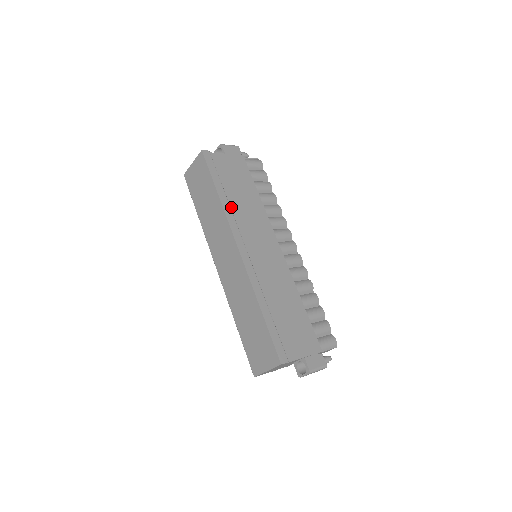
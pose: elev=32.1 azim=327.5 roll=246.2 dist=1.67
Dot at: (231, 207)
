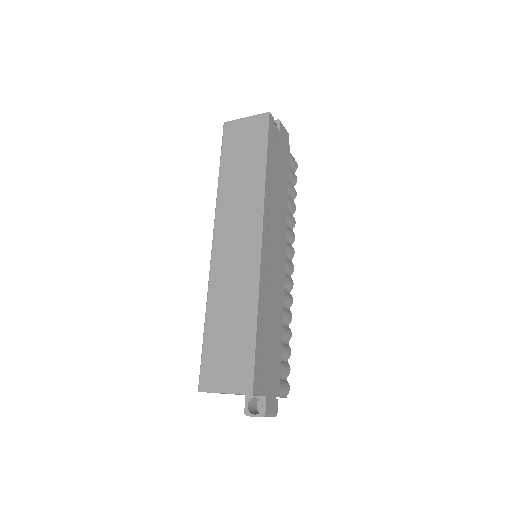
Dot at: occluded
